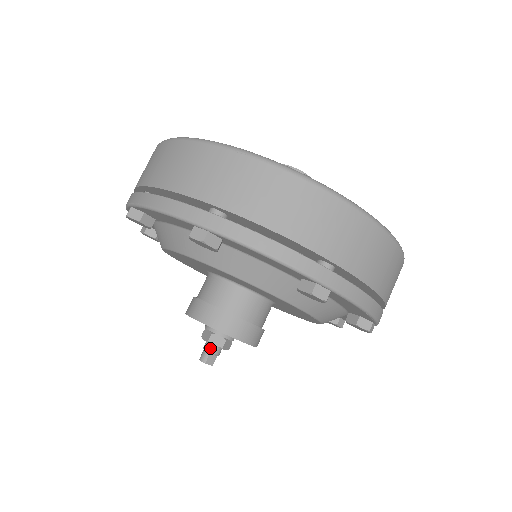
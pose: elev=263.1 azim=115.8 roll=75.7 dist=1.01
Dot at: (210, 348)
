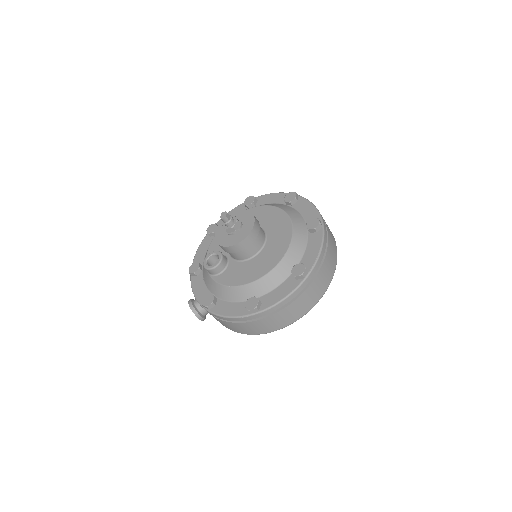
Dot at: (232, 217)
